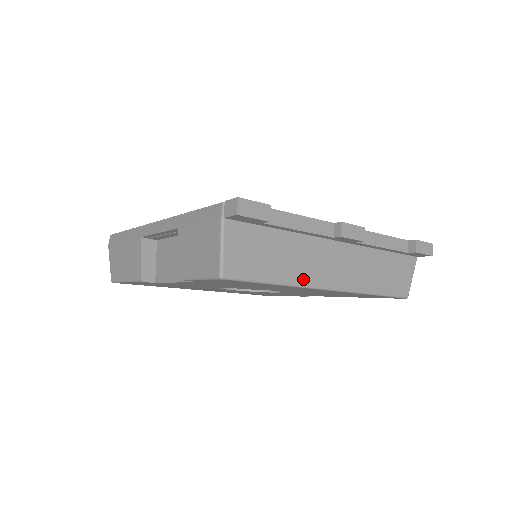
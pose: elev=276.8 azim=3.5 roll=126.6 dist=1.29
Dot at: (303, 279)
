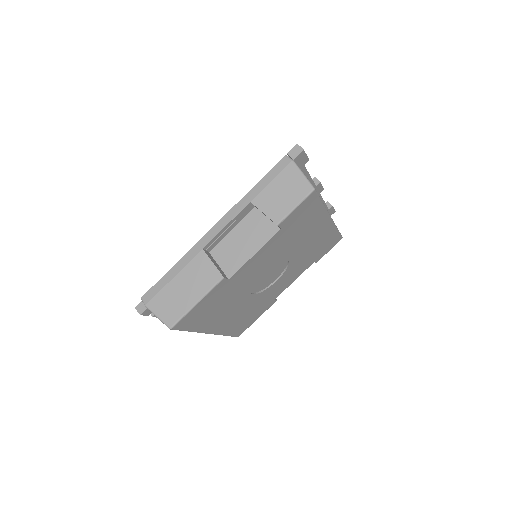
Dot at: occluded
